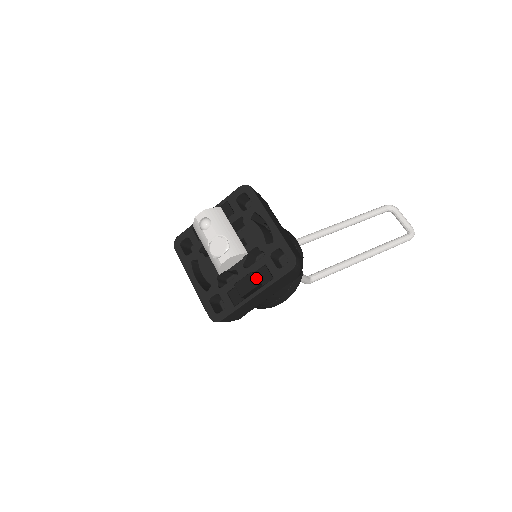
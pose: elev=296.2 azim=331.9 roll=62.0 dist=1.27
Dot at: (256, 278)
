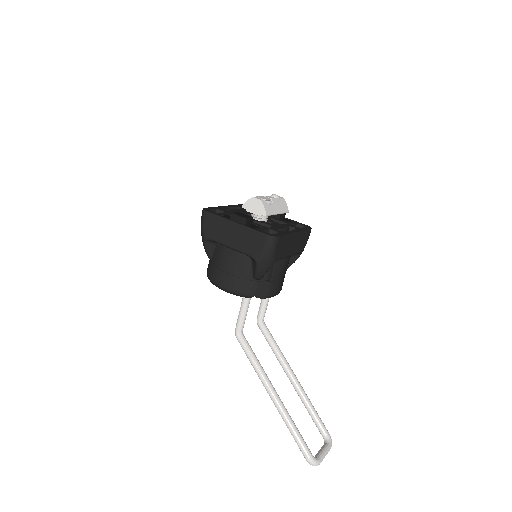
Dot at: (250, 220)
